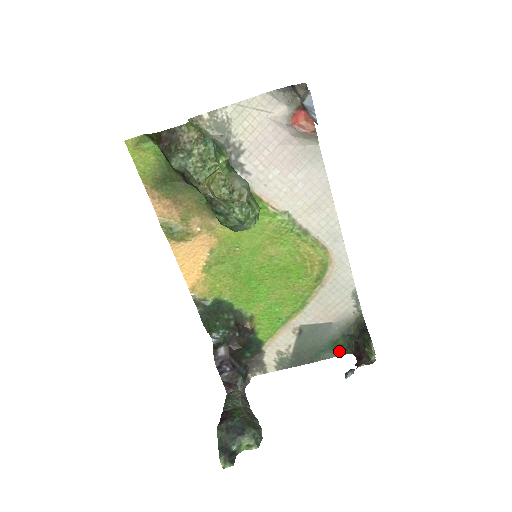
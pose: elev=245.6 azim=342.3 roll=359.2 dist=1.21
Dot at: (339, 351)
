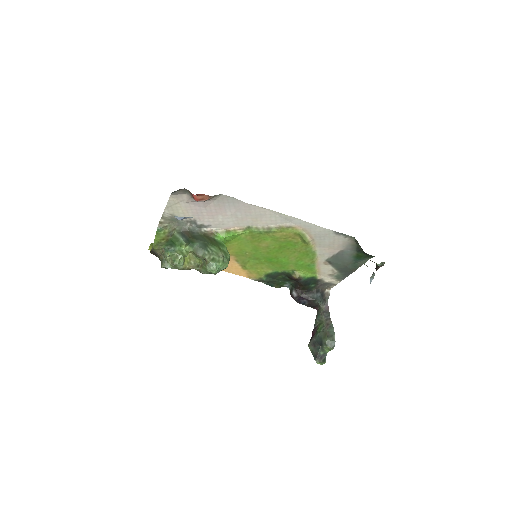
Dot at: (365, 258)
